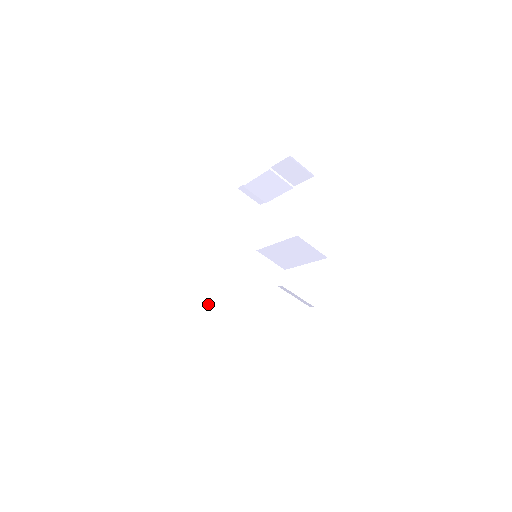
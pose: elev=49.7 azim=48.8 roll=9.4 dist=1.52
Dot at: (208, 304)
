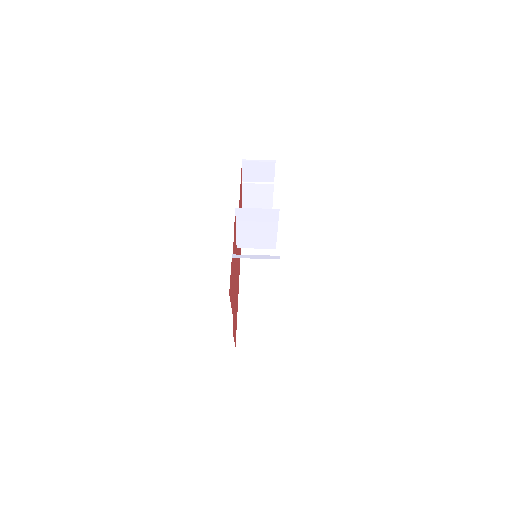
Dot at: (254, 325)
